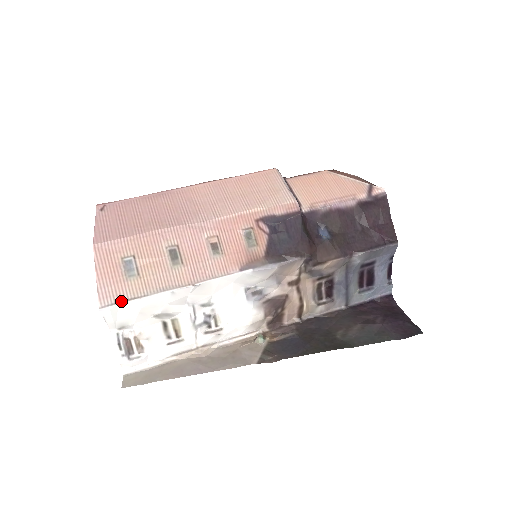
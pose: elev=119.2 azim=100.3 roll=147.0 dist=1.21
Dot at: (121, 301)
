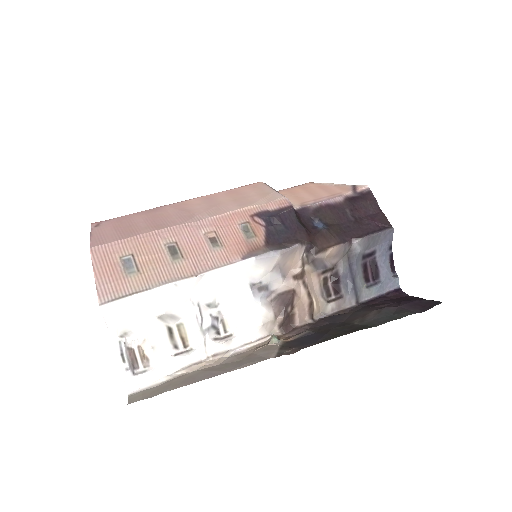
Dot at: (122, 296)
